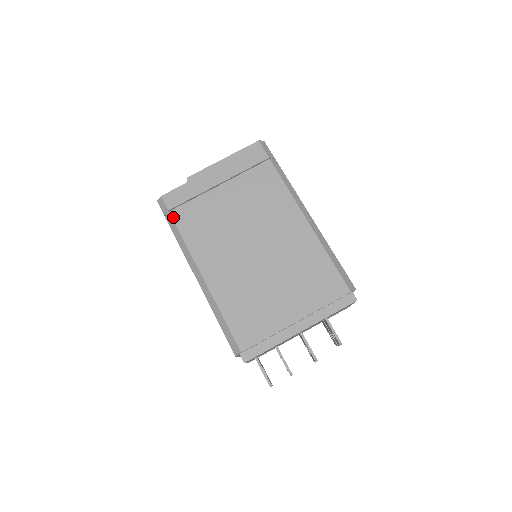
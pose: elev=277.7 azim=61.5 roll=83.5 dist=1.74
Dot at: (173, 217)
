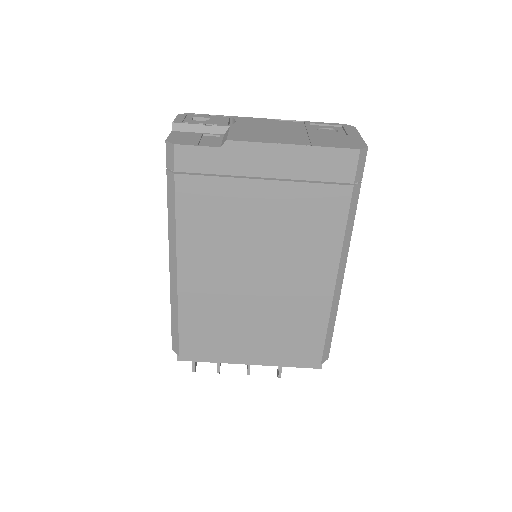
Dot at: (176, 185)
